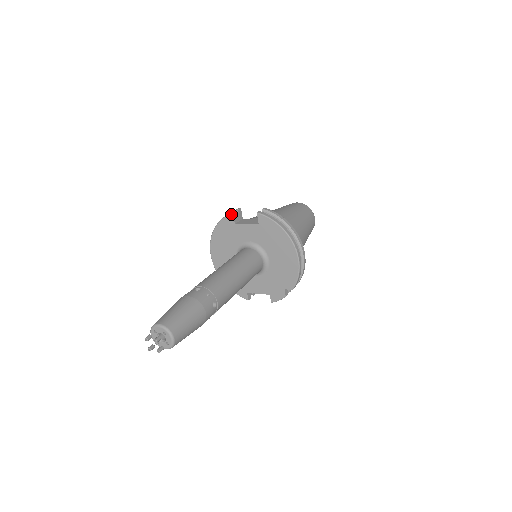
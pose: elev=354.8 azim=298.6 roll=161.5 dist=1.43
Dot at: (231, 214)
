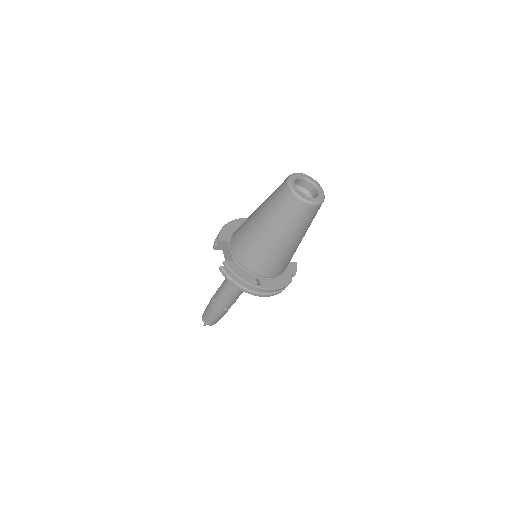
Dot at: (213, 248)
